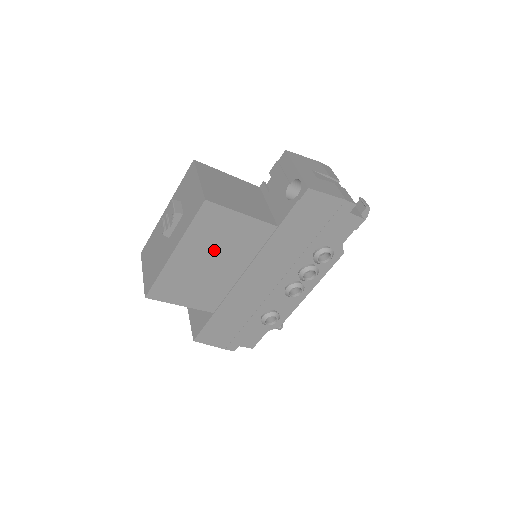
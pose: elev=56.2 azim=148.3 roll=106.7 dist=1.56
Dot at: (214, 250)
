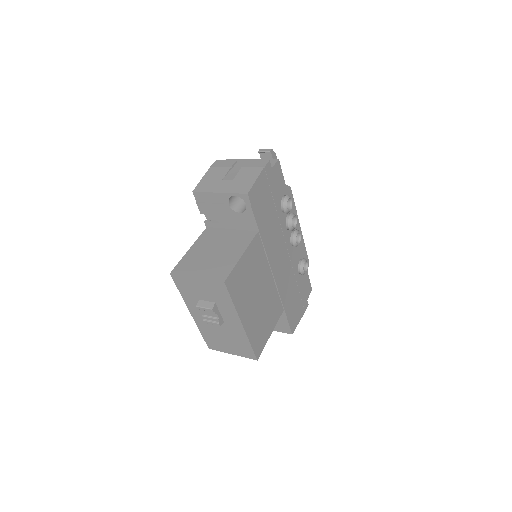
Dot at: (252, 290)
